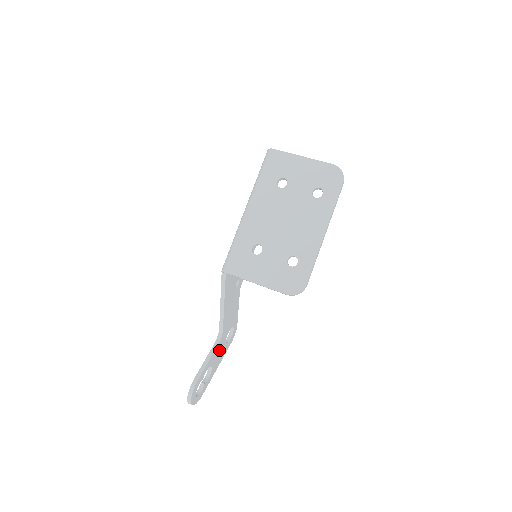
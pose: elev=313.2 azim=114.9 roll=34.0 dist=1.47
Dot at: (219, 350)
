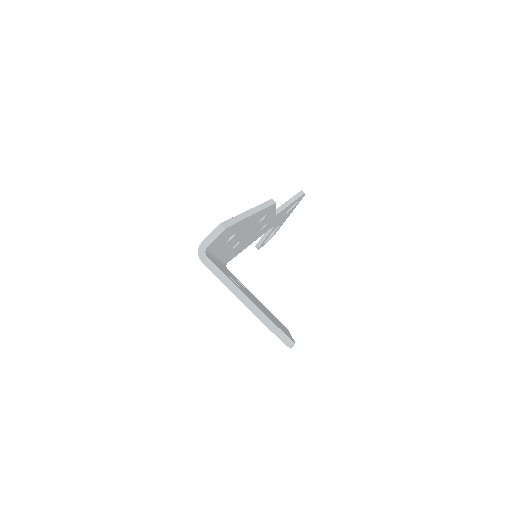
Dot at: (280, 221)
